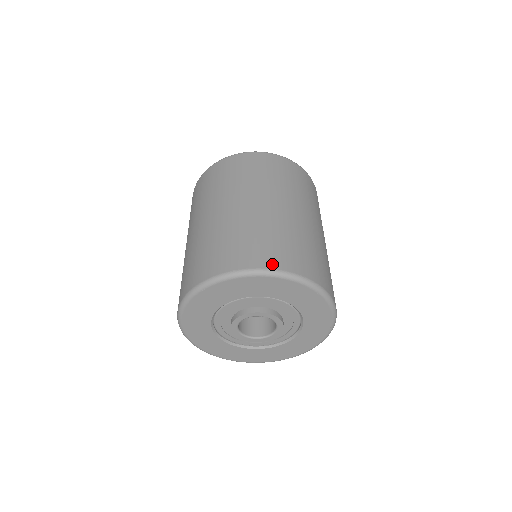
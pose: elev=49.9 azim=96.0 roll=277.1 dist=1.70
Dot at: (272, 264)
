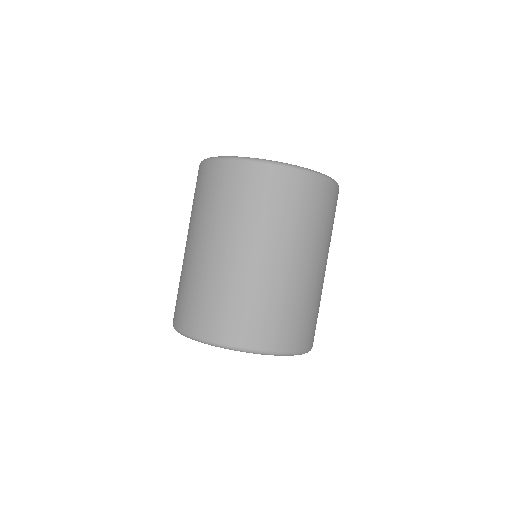
Dot at: (299, 346)
